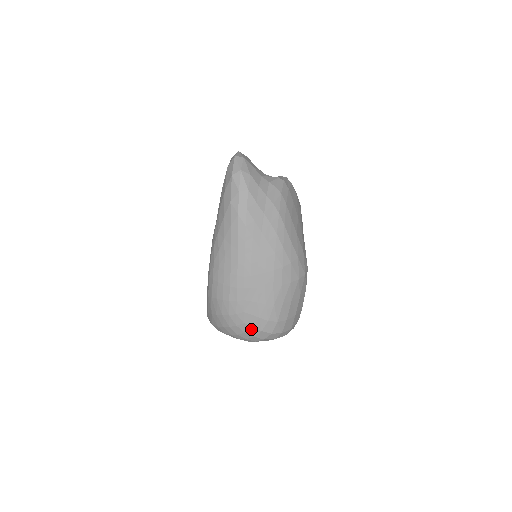
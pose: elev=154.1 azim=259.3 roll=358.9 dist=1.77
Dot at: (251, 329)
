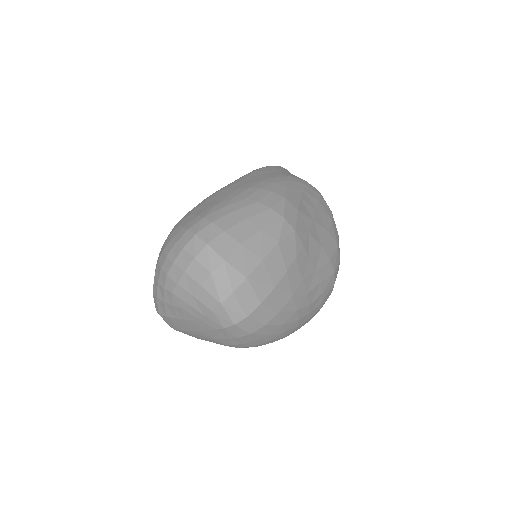
Dot at: (180, 231)
